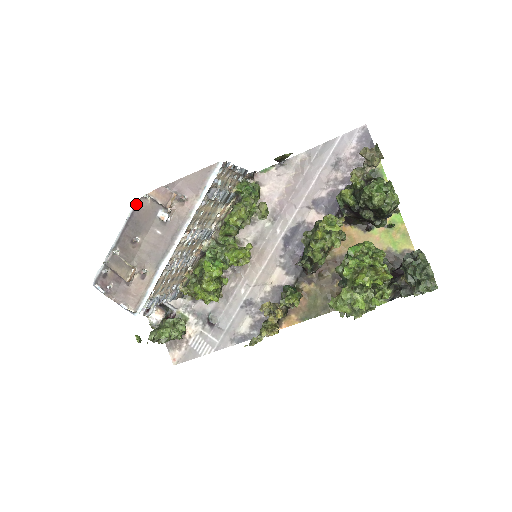
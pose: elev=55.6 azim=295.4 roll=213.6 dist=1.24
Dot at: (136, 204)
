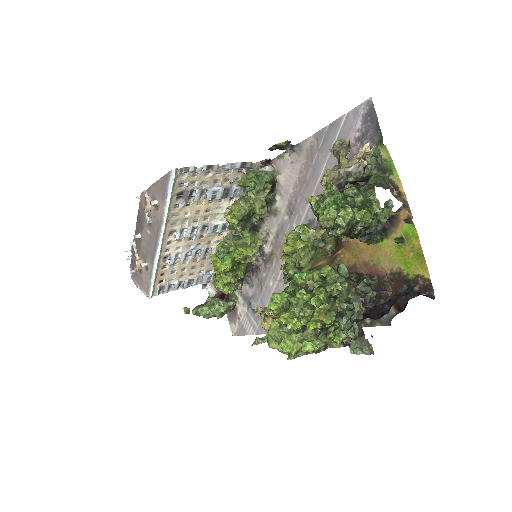
Dot at: (139, 203)
